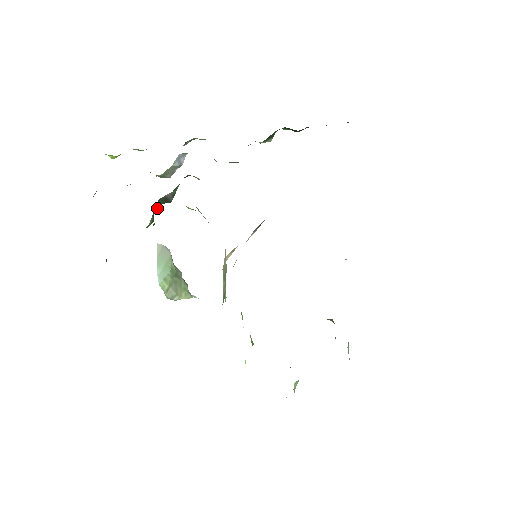
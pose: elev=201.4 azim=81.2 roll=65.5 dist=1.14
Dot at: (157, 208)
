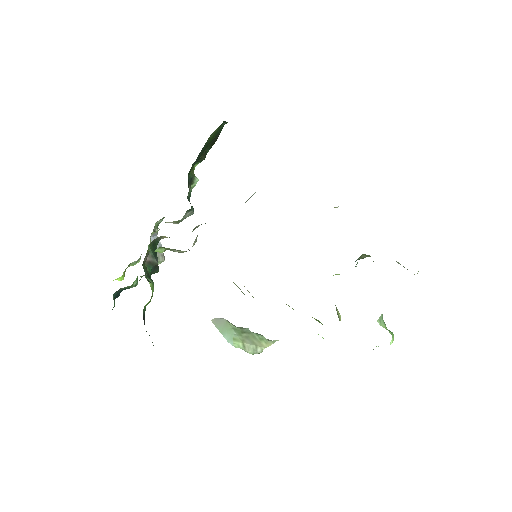
Dot at: (150, 273)
